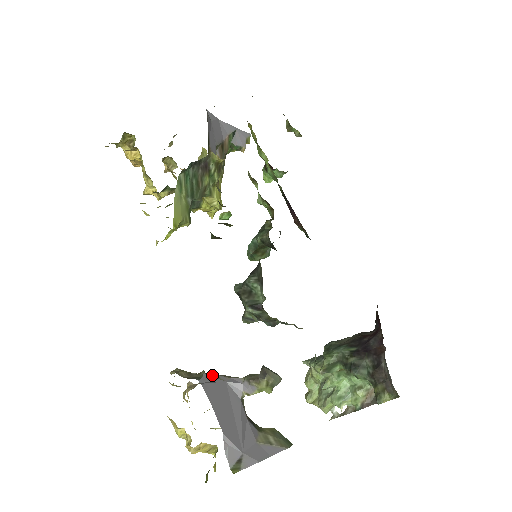
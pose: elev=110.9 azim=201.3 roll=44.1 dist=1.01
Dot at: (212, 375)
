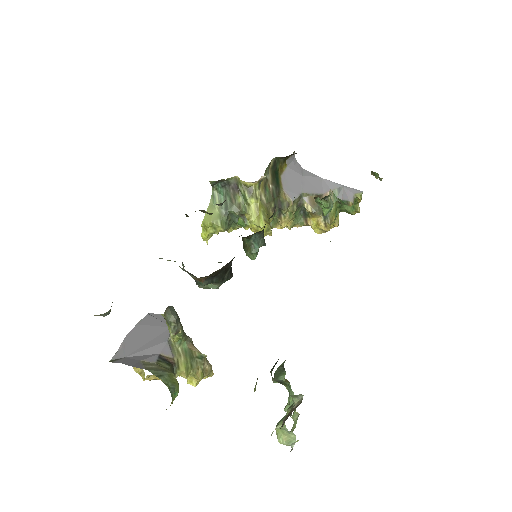
Dot at: occluded
